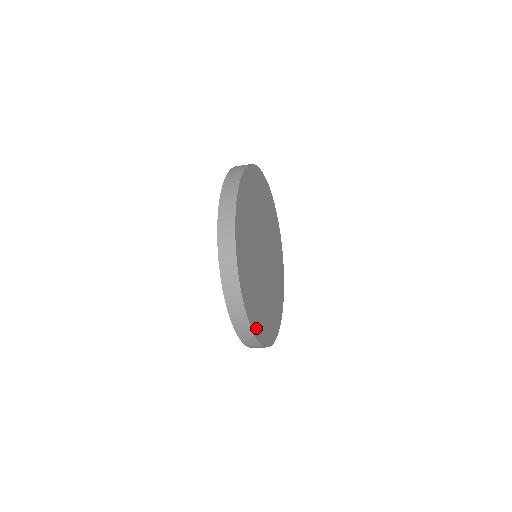
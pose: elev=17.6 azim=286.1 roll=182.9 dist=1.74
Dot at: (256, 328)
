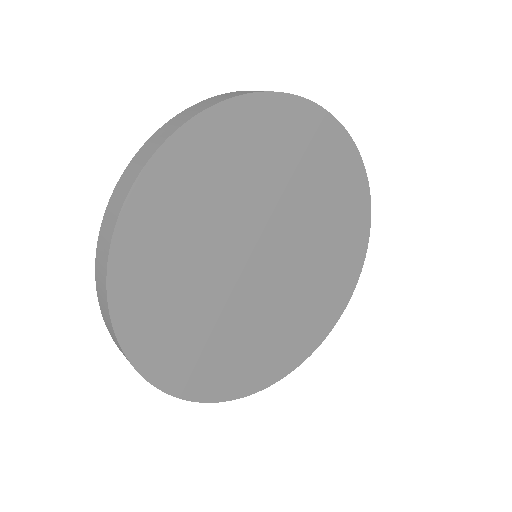
Dot at: (145, 352)
